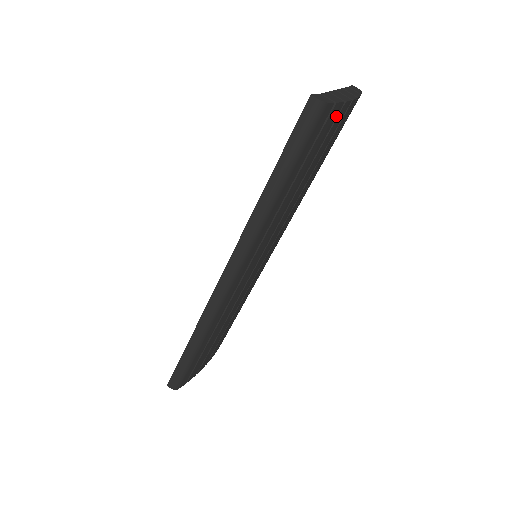
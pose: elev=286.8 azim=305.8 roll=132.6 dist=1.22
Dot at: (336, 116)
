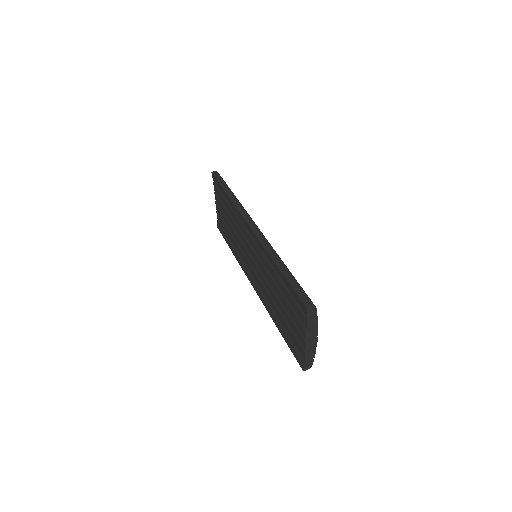
Dot at: occluded
